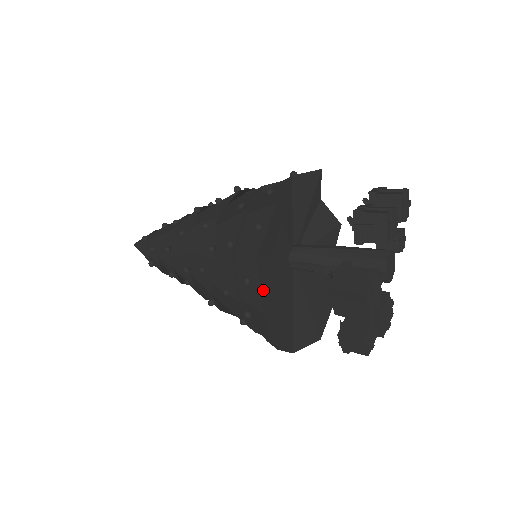
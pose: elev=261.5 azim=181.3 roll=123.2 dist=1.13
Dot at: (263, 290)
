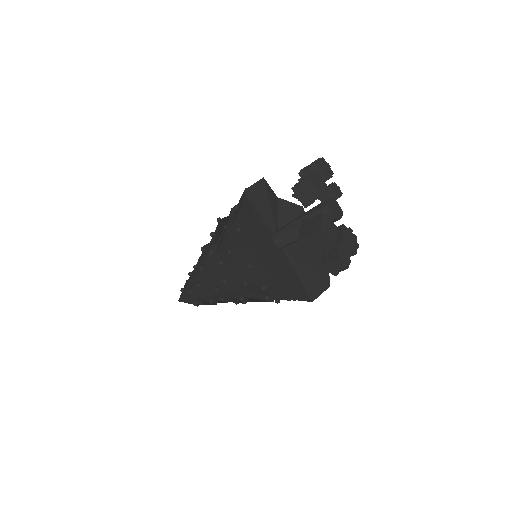
Dot at: (262, 265)
